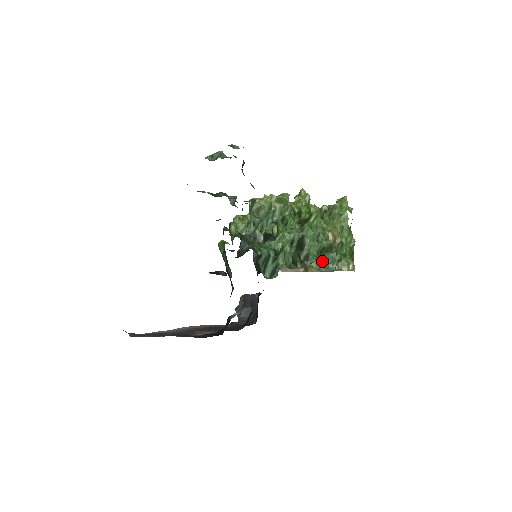
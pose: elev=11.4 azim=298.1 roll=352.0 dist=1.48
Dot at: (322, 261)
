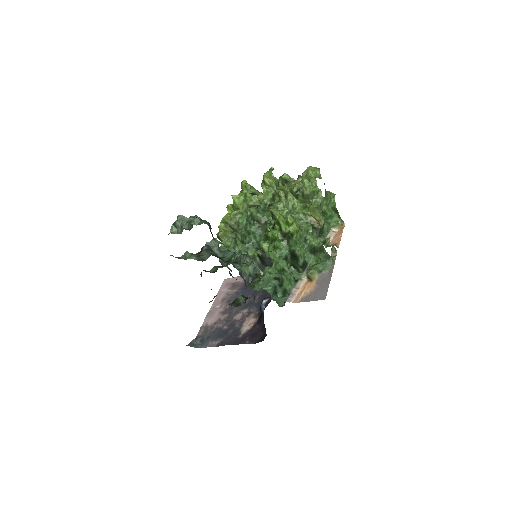
Dot at: (319, 264)
